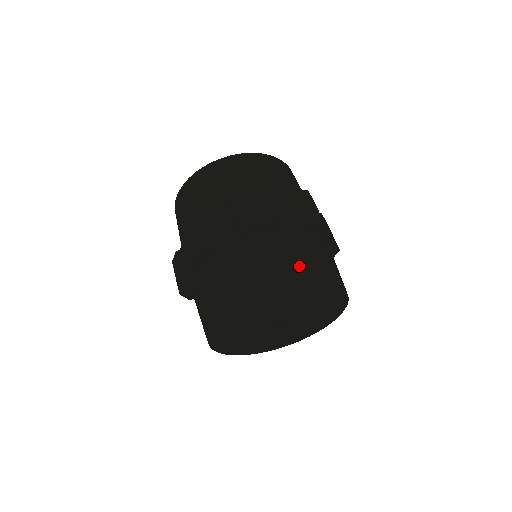
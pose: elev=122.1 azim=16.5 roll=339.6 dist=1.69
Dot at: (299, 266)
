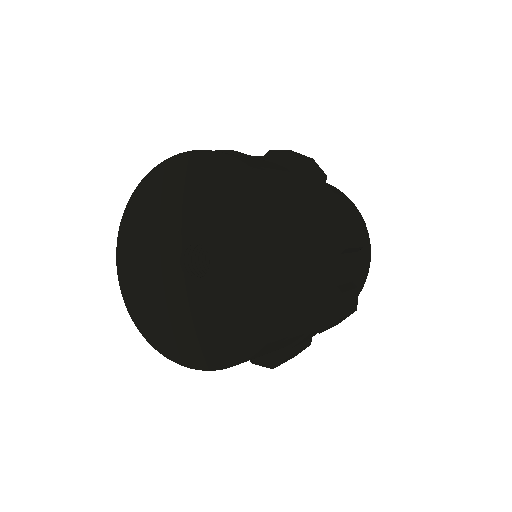
Dot at: (280, 182)
